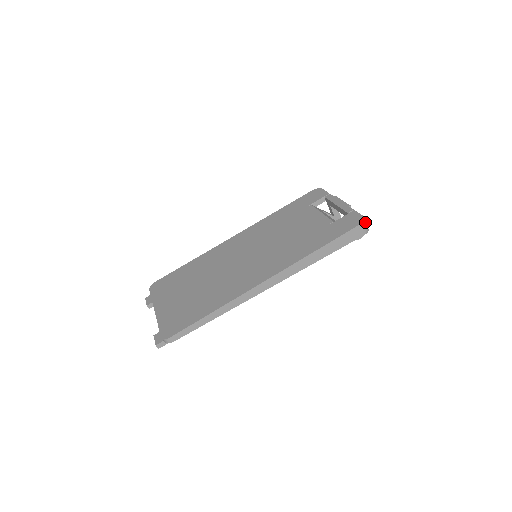
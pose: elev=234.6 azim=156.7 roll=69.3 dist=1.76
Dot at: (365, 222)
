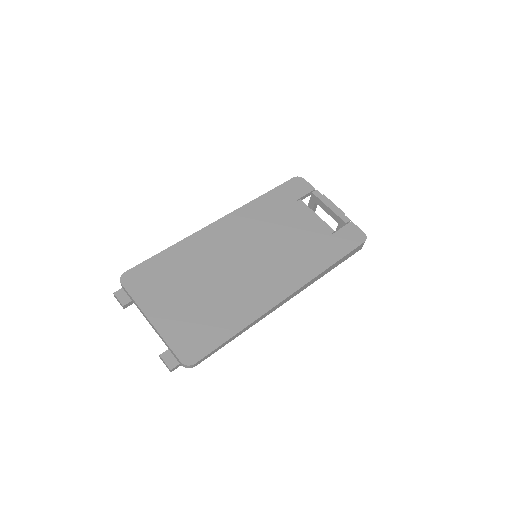
Dot at: occluded
